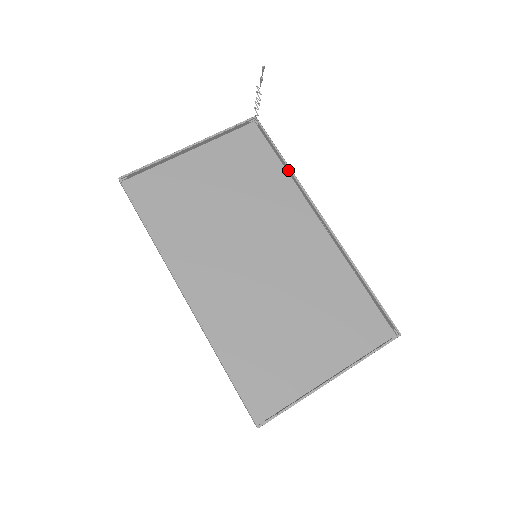
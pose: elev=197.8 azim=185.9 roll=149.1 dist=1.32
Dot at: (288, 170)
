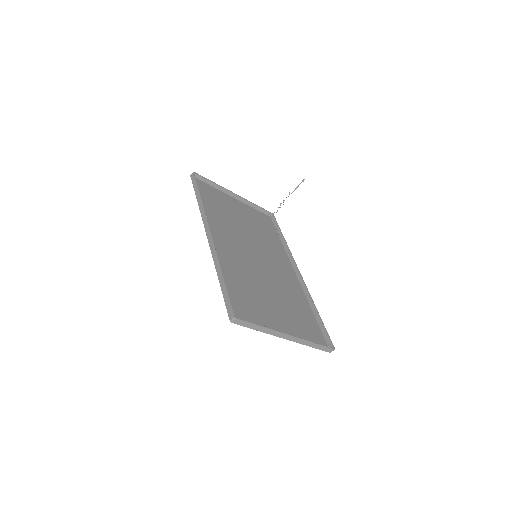
Dot at: (284, 243)
